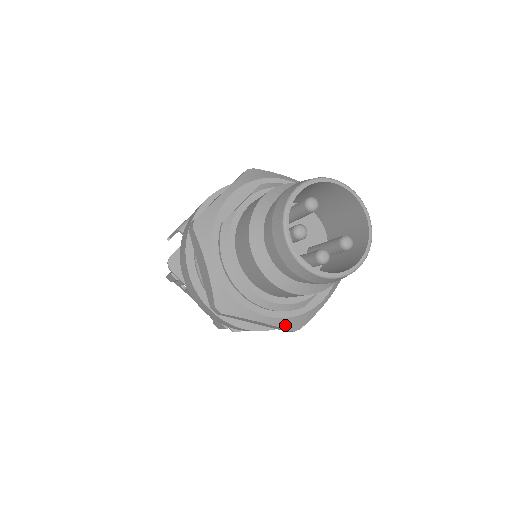
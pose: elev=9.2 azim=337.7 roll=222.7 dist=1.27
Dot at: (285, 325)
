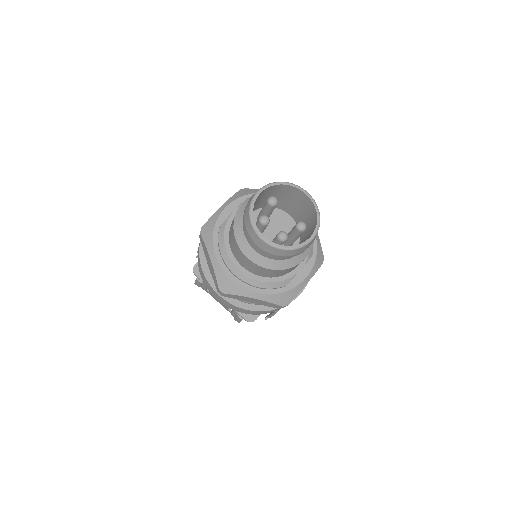
Dot at: (274, 300)
